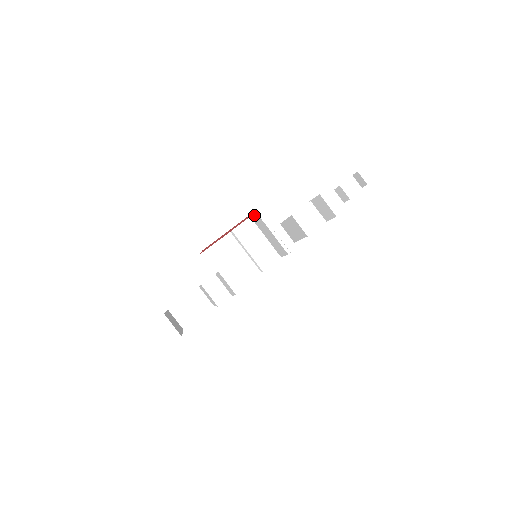
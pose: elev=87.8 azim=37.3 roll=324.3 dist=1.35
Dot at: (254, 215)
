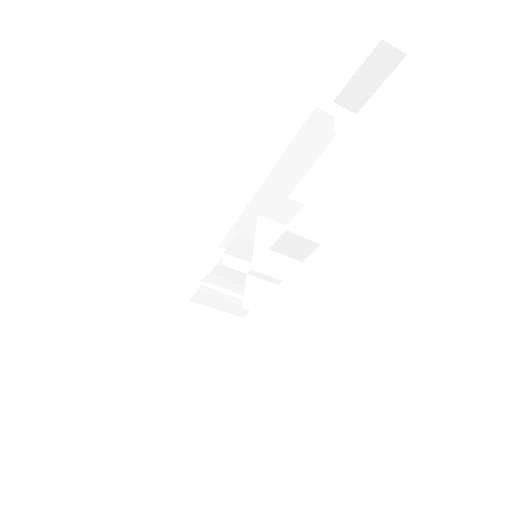
Dot at: occluded
